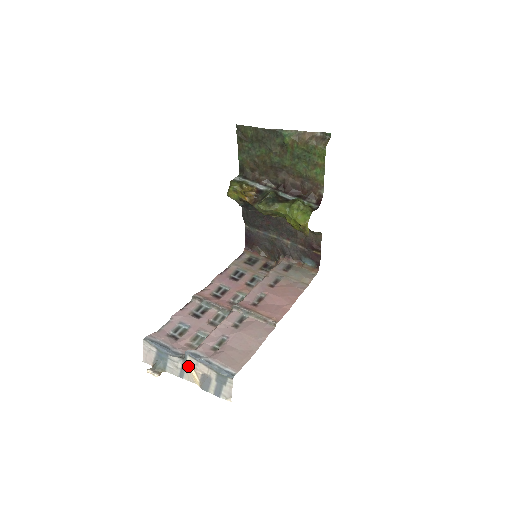
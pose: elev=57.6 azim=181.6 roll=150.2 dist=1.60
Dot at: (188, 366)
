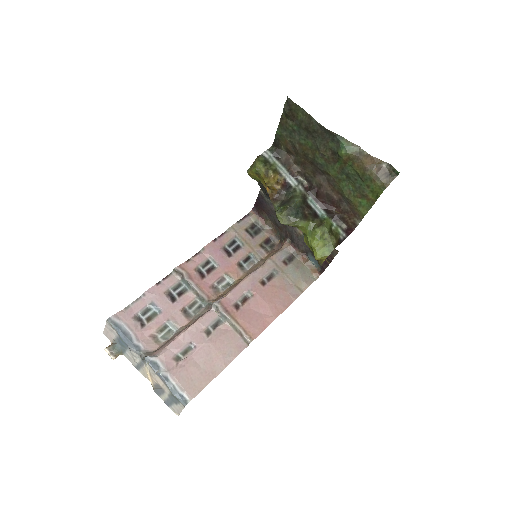
Dot at: (146, 367)
